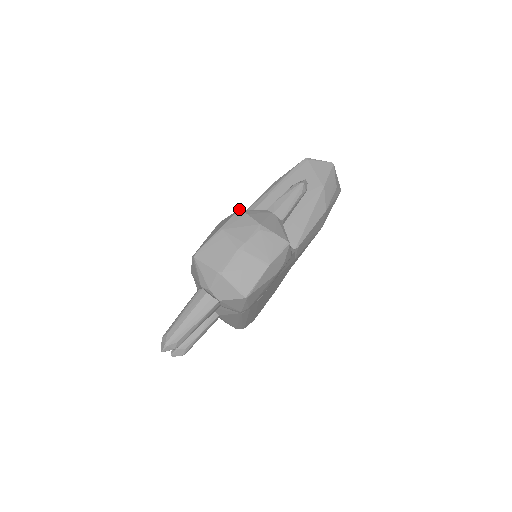
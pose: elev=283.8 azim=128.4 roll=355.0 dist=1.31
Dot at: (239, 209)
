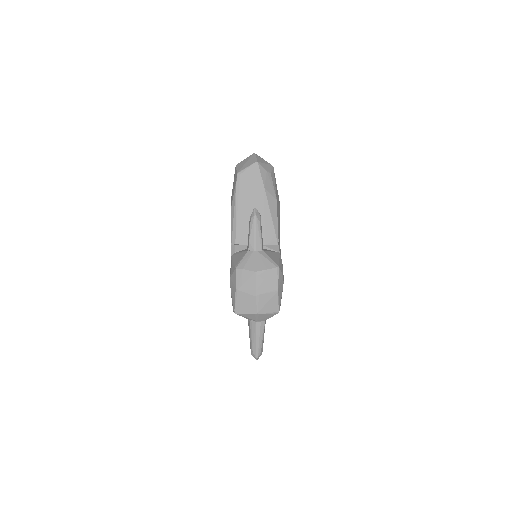
Dot at: (235, 268)
